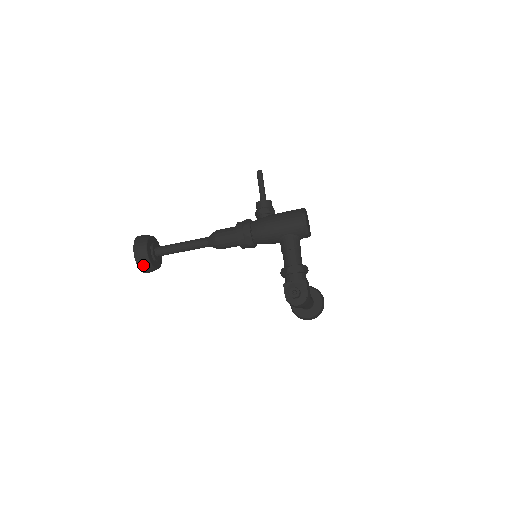
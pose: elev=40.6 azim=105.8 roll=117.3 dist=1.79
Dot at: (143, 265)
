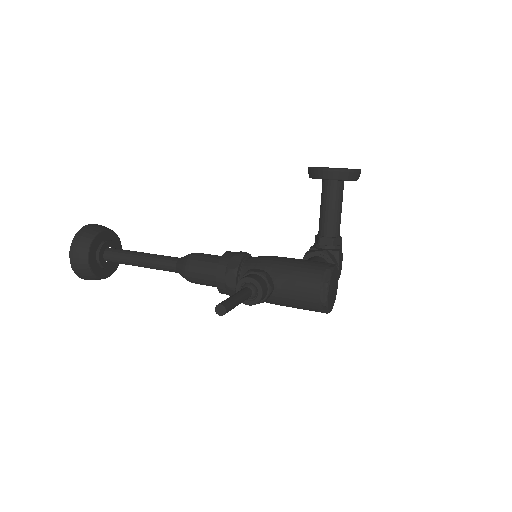
Dot at: occluded
